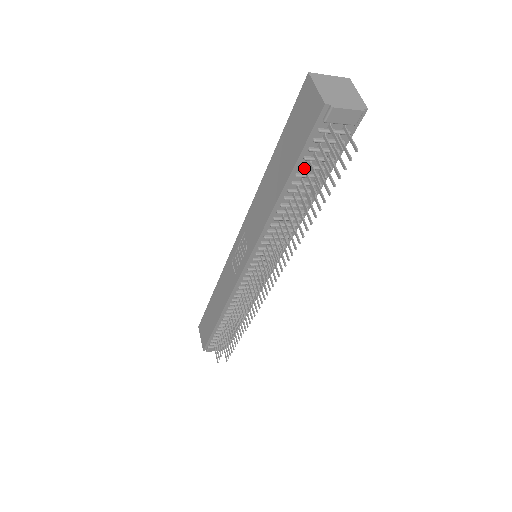
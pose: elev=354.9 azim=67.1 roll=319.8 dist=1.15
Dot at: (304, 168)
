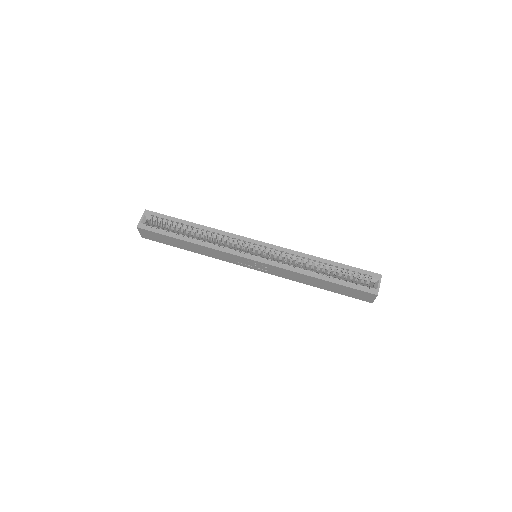
Dot at: occluded
